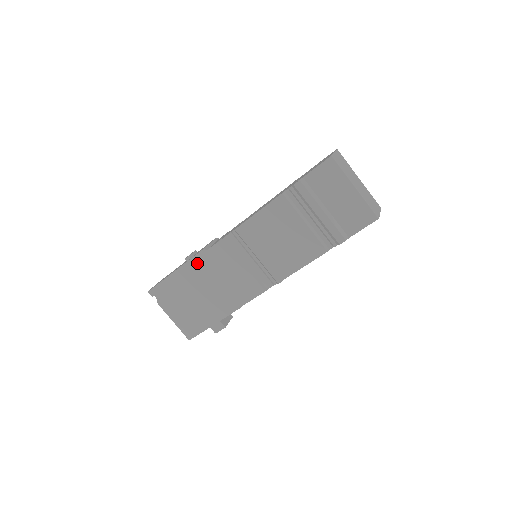
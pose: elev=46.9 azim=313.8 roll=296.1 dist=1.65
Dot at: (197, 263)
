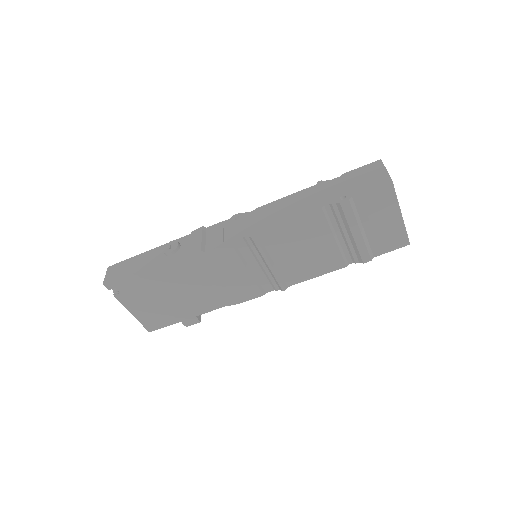
Dot at: (184, 261)
